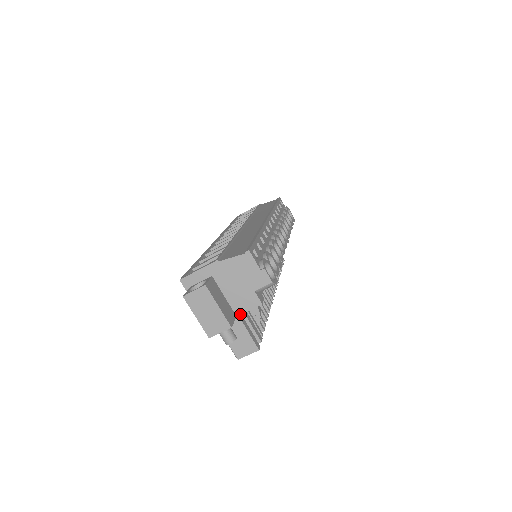
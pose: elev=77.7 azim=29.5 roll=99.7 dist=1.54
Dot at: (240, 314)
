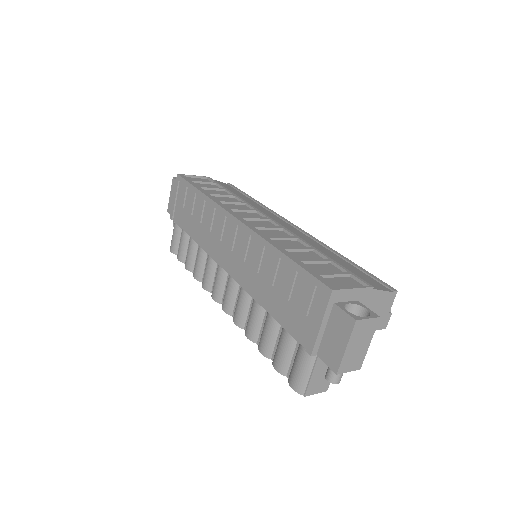
Dot at: occluded
